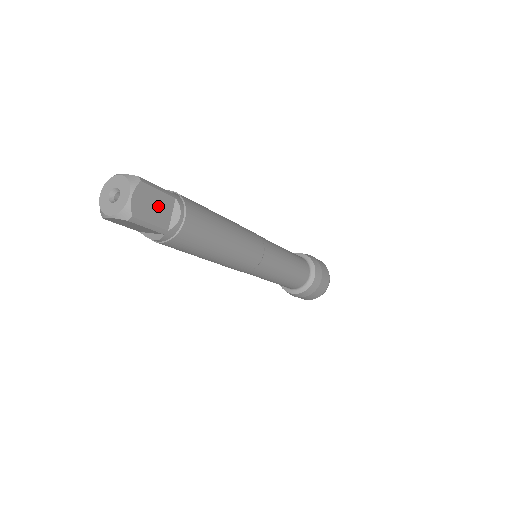
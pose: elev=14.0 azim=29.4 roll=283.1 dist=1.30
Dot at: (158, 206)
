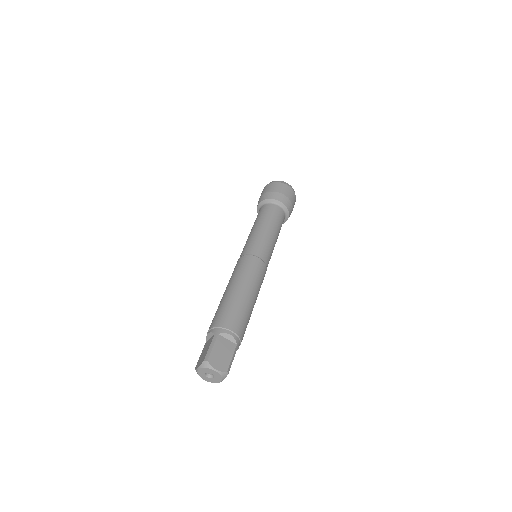
Dot at: occluded
